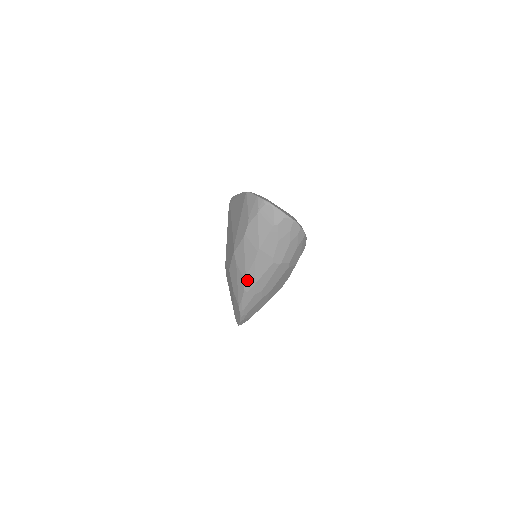
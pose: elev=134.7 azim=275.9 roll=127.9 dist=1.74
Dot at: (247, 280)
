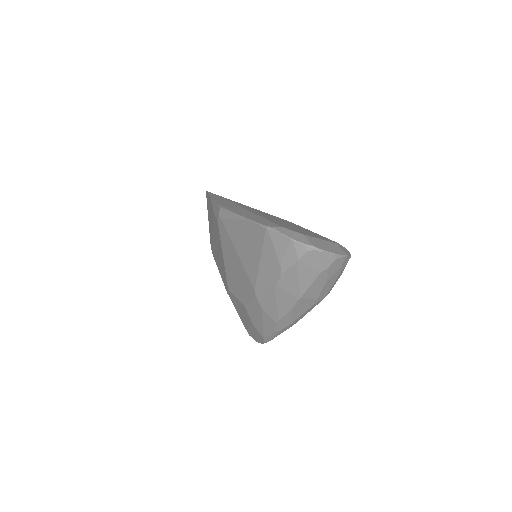
Dot at: (280, 323)
